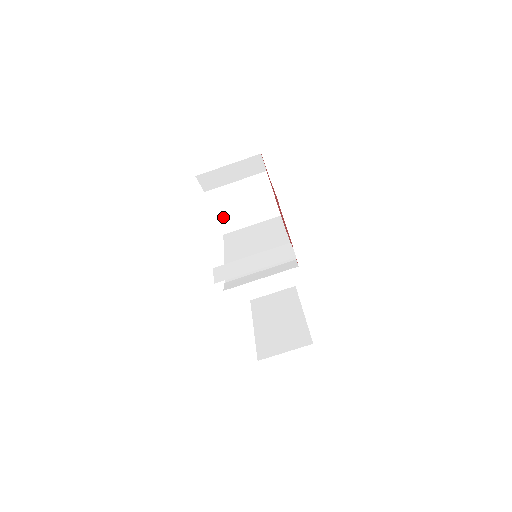
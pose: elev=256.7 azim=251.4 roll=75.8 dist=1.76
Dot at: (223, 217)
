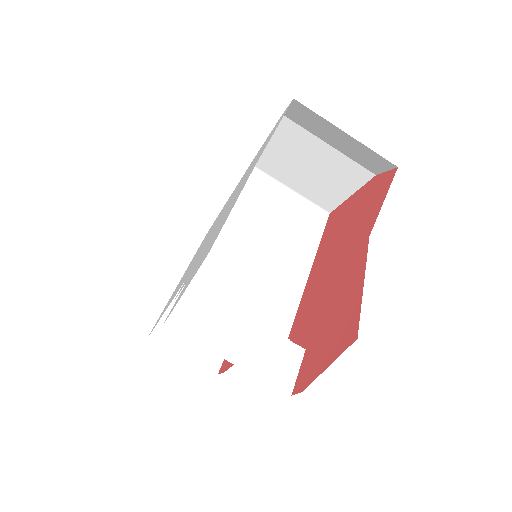
Dot at: (271, 153)
